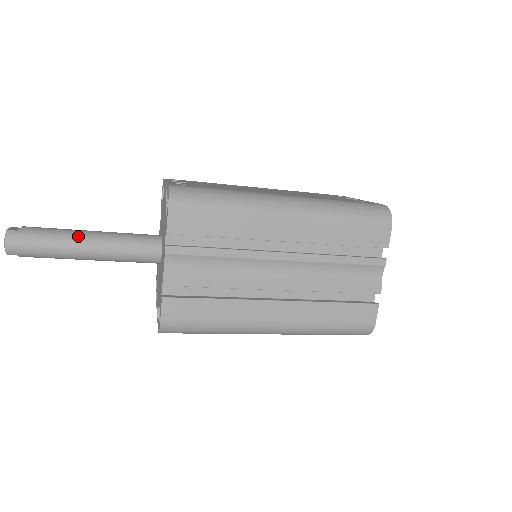
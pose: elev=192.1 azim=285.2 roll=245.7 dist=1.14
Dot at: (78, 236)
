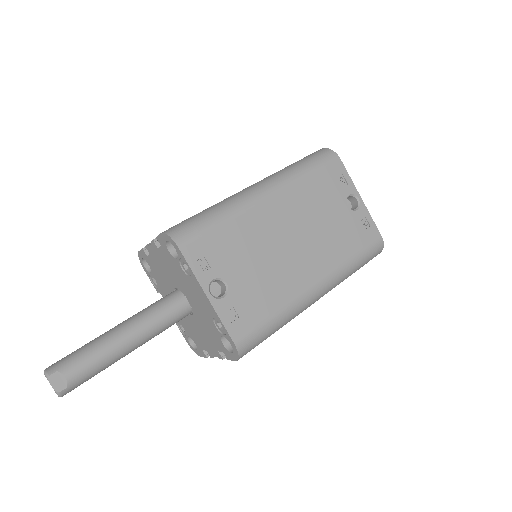
Dot at: (122, 354)
